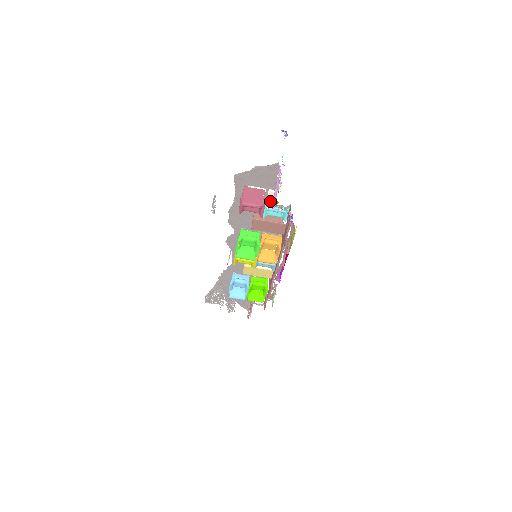
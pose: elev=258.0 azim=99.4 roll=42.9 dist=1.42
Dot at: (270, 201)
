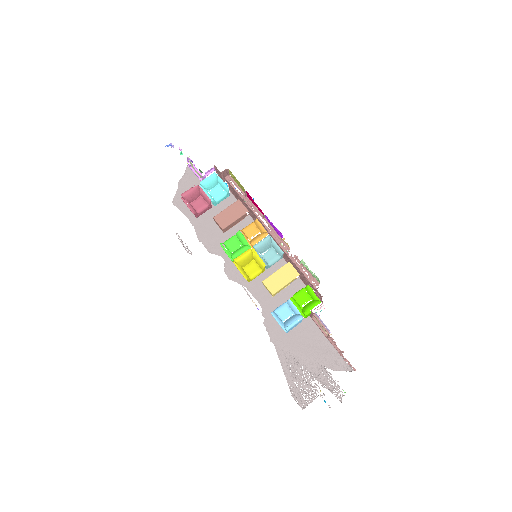
Dot at: occluded
